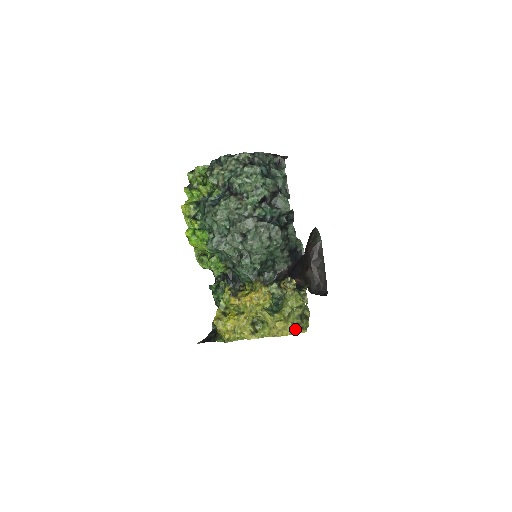
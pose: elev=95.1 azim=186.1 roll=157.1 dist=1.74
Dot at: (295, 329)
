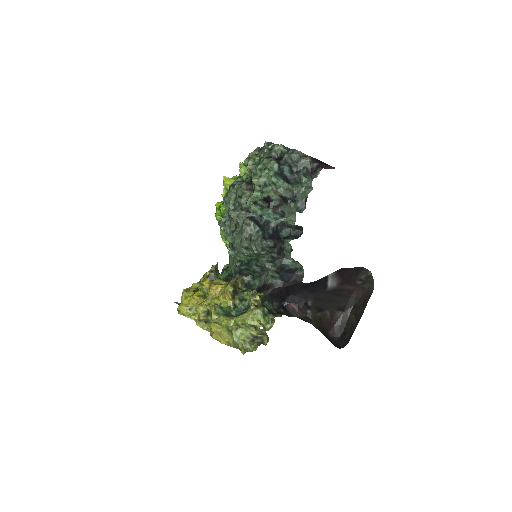
Dot at: (238, 344)
